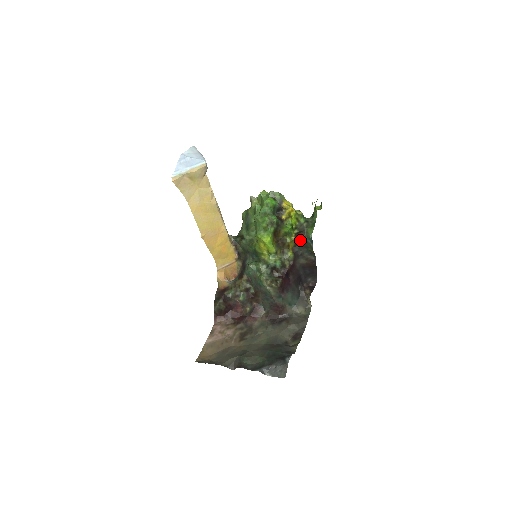
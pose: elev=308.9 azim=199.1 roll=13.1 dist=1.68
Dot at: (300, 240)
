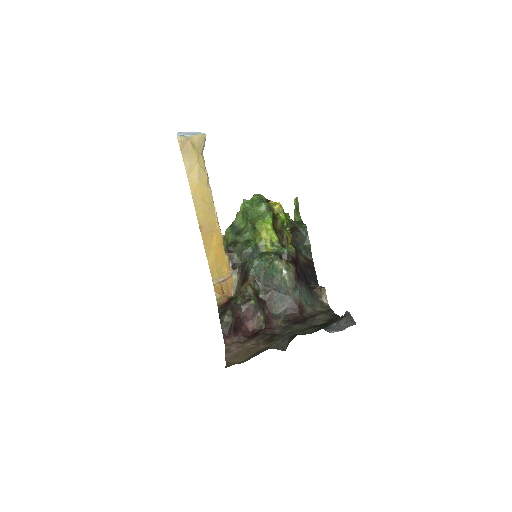
Dot at: (296, 233)
